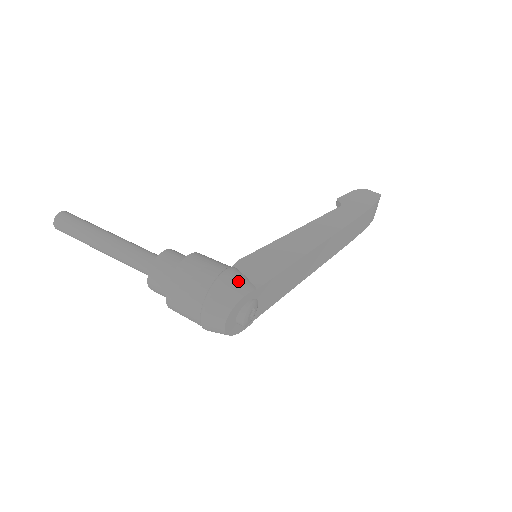
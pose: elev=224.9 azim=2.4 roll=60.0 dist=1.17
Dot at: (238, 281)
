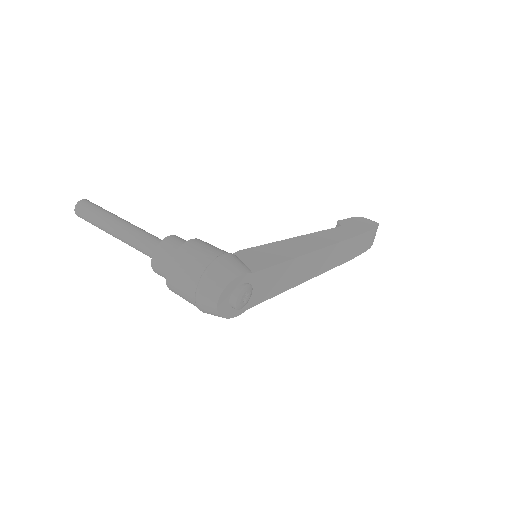
Dot at: (236, 263)
